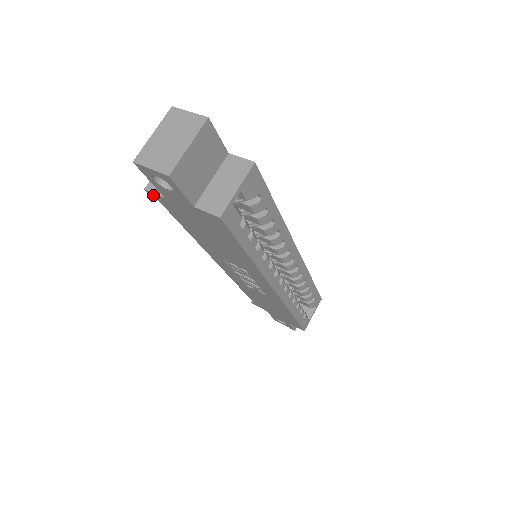
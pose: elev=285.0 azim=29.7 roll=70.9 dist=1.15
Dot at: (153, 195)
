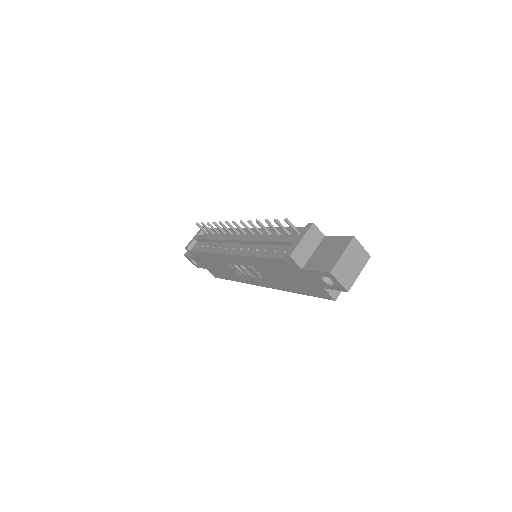
Dot at: (290, 259)
